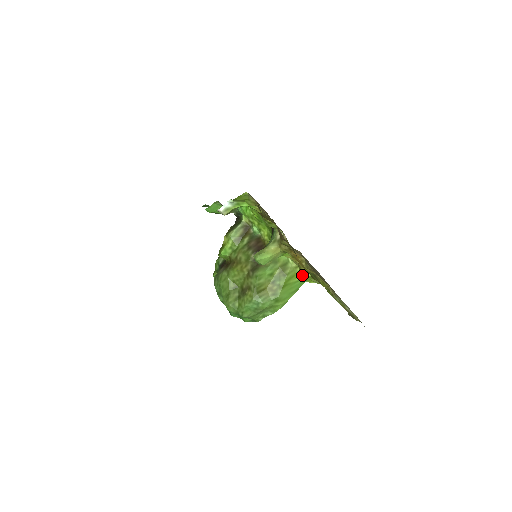
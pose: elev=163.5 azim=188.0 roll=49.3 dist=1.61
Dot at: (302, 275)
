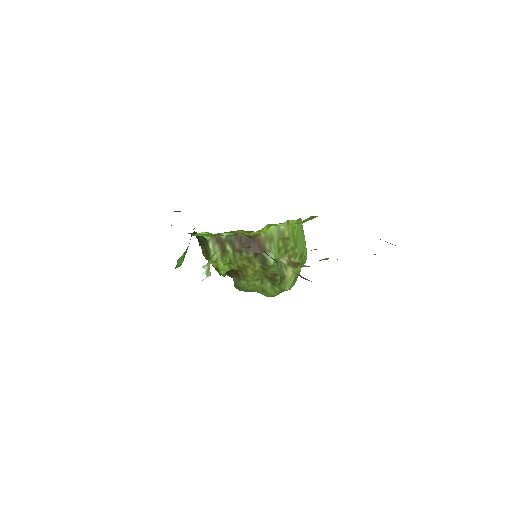
Dot at: occluded
